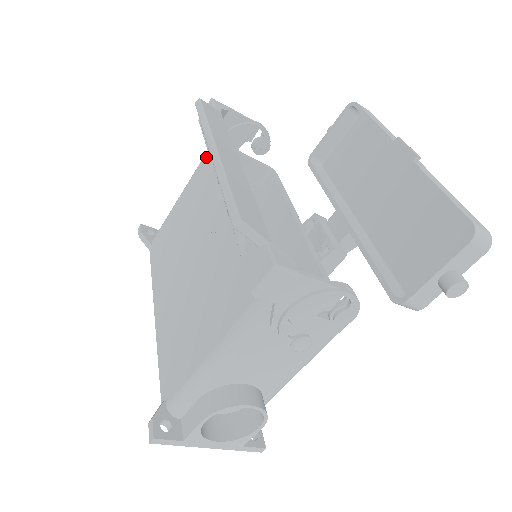
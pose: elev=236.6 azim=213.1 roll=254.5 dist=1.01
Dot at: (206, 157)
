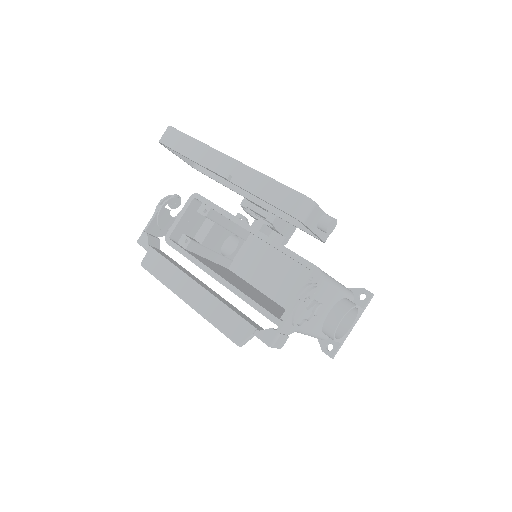
Dot at: occluded
